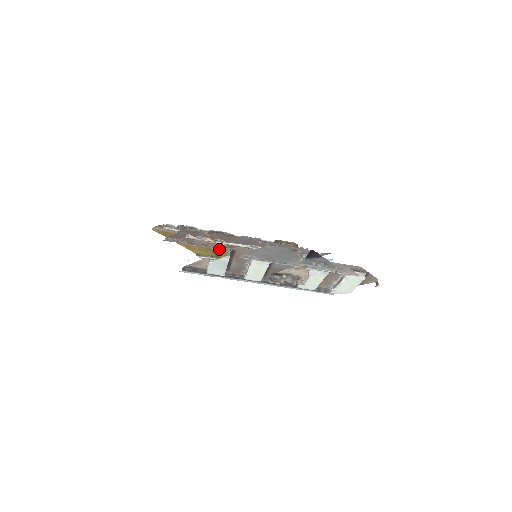
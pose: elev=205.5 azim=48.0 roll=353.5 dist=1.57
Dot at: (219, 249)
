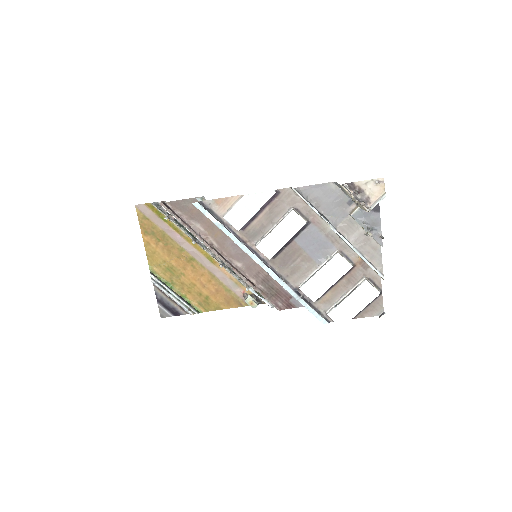
Dot at: (208, 247)
